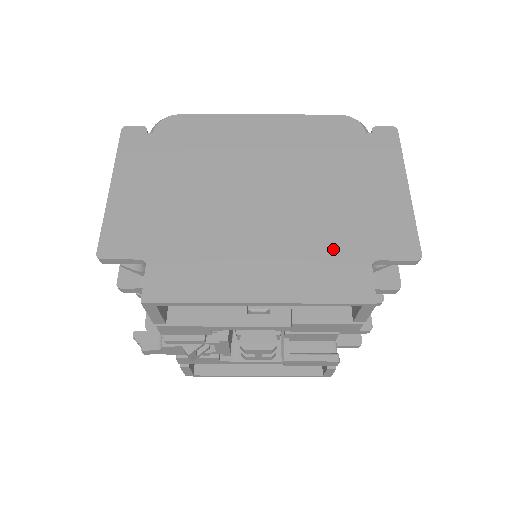
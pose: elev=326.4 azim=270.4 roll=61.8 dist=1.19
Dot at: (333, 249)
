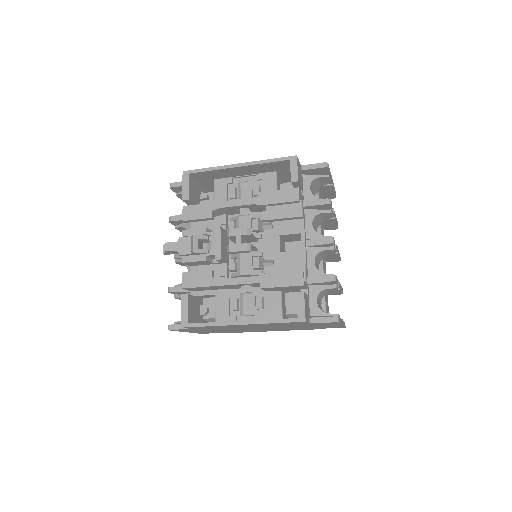
Dot at: occluded
